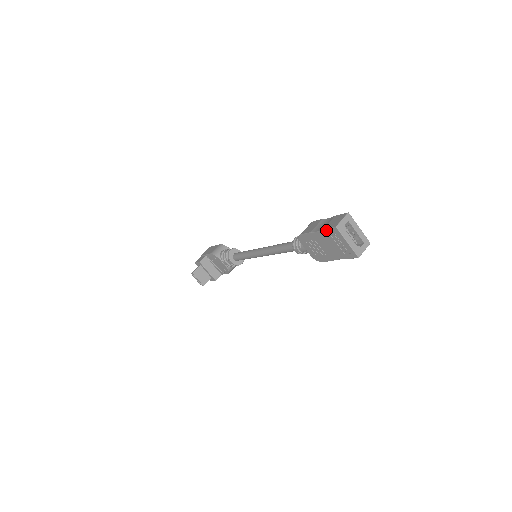
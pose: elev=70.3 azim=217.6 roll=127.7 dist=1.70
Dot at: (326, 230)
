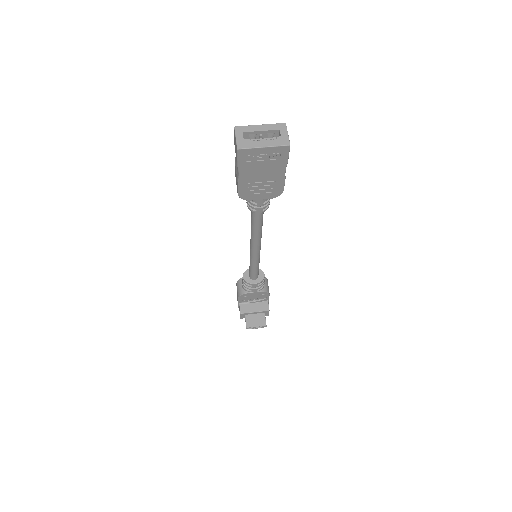
Dot at: (239, 163)
